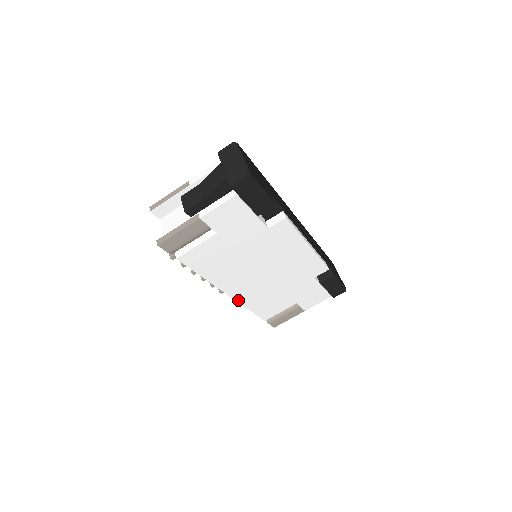
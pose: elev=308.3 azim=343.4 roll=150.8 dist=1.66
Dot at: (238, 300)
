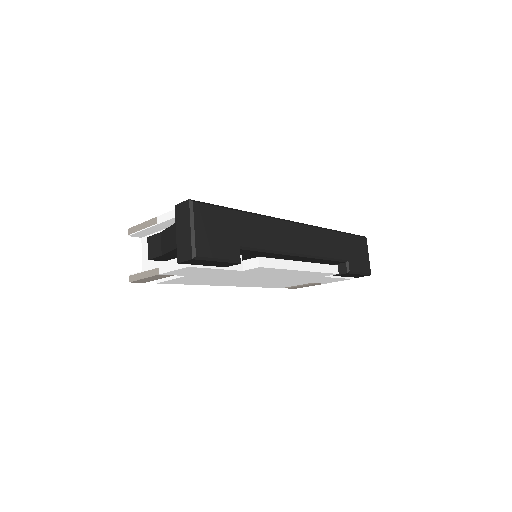
Dot at: (242, 286)
